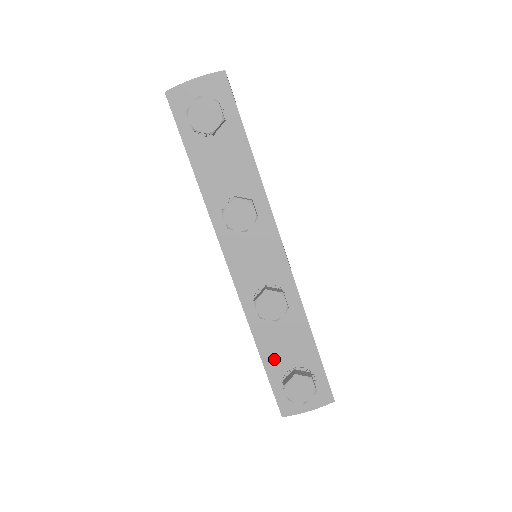
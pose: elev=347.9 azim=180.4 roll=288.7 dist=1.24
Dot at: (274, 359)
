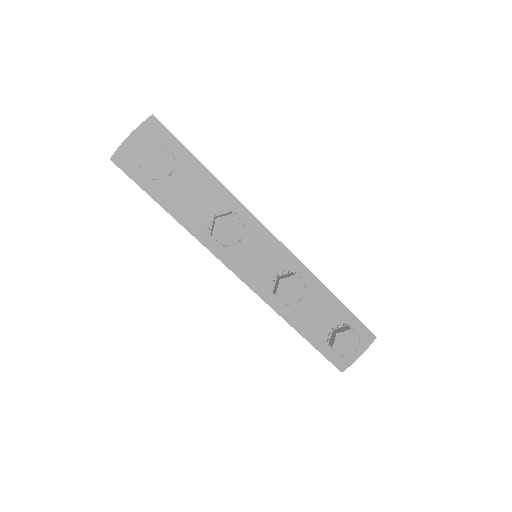
Dot at: (313, 331)
